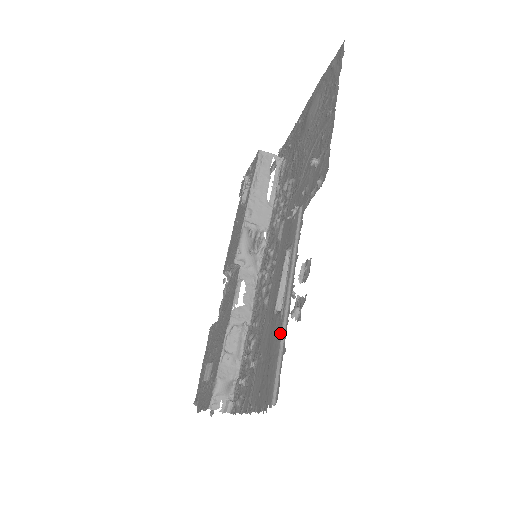
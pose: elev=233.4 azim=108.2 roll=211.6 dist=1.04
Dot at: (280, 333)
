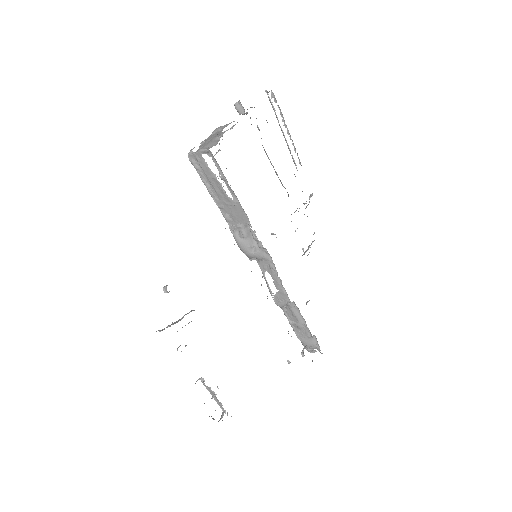
Dot at: occluded
